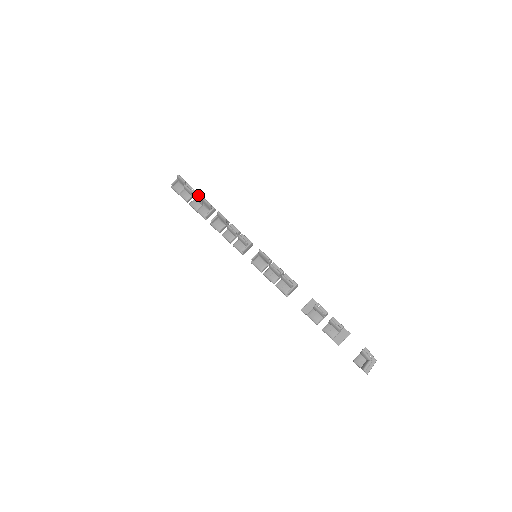
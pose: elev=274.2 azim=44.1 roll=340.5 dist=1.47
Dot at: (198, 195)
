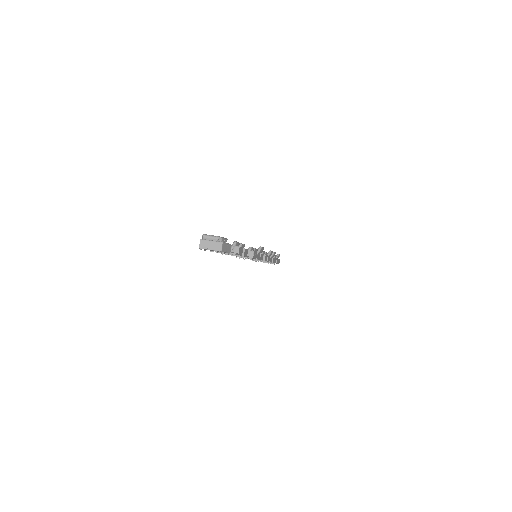
Dot at: occluded
